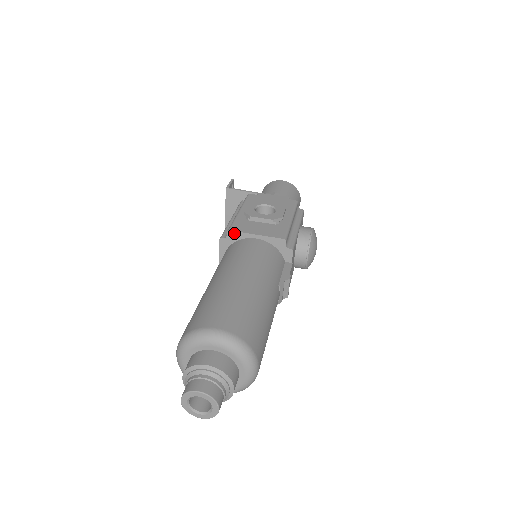
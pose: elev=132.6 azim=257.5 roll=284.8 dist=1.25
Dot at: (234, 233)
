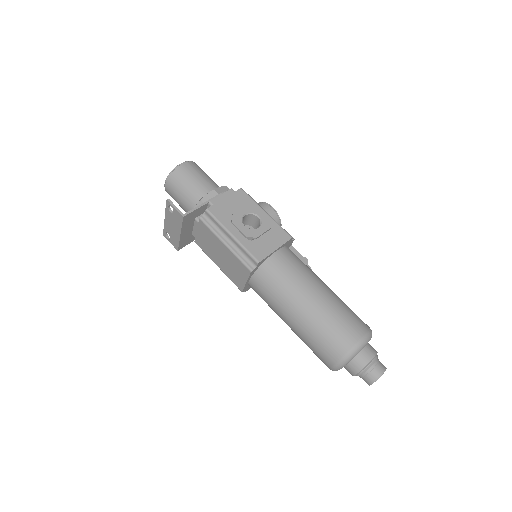
Dot at: (262, 261)
